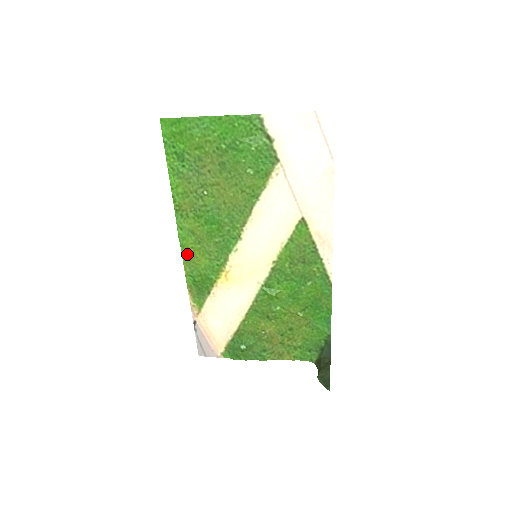
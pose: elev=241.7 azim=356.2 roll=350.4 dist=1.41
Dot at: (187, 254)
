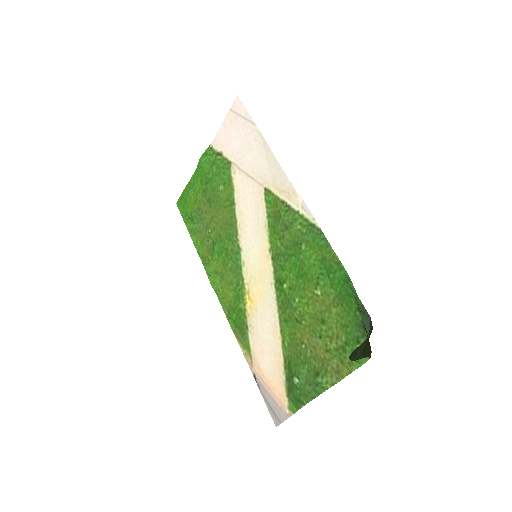
Dot at: (221, 297)
